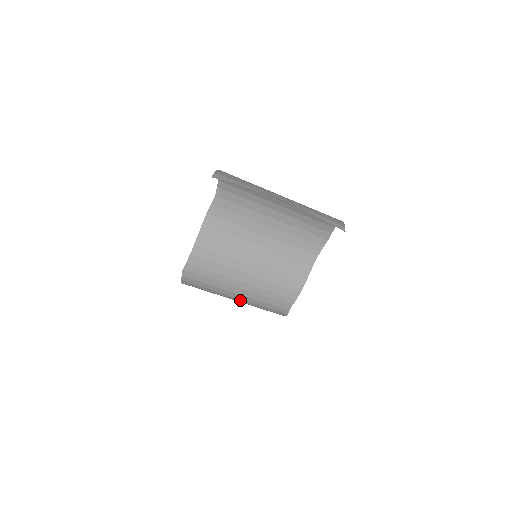
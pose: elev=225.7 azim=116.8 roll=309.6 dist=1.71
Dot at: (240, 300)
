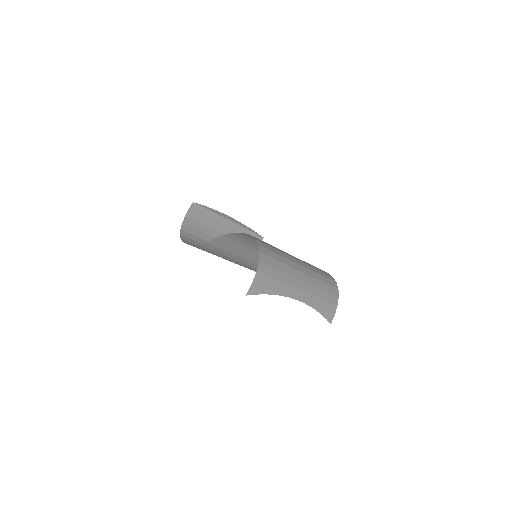
Dot at: occluded
